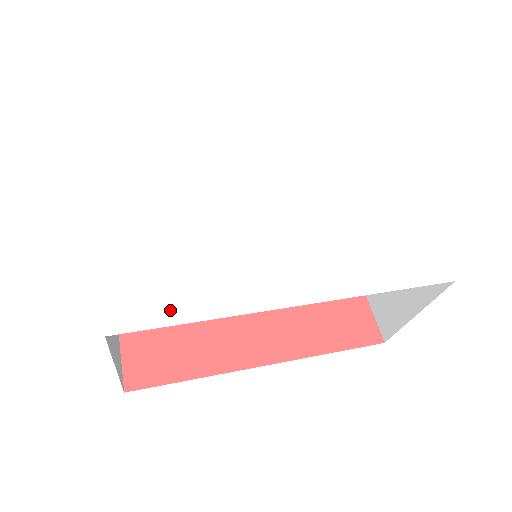
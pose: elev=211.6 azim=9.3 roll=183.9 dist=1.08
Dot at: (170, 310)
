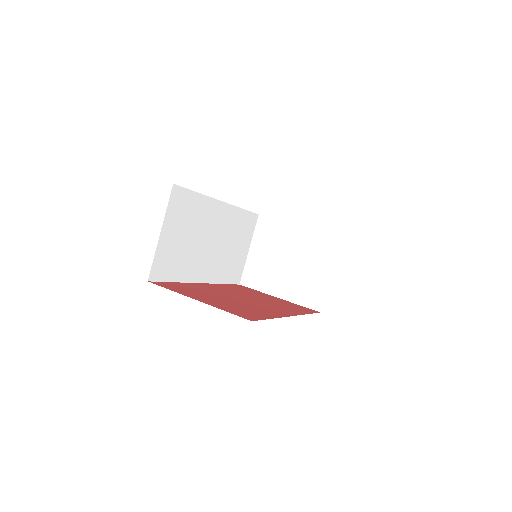
Dot at: occluded
